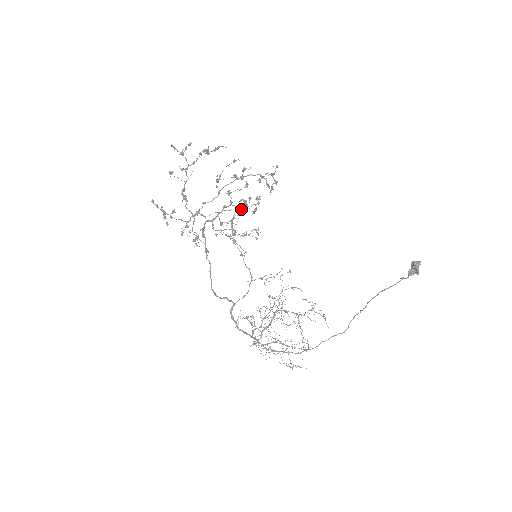
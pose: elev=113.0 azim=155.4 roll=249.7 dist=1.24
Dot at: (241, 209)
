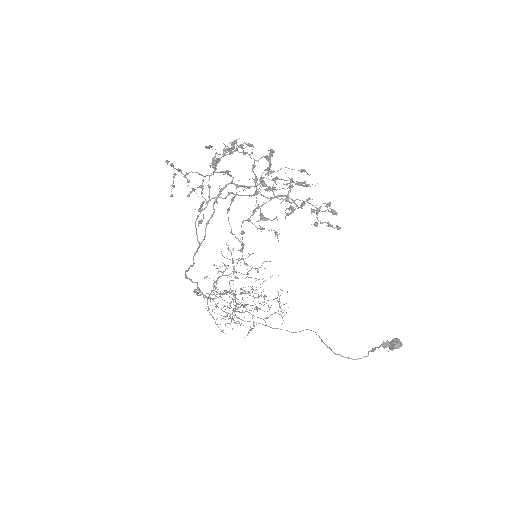
Dot at: (282, 188)
